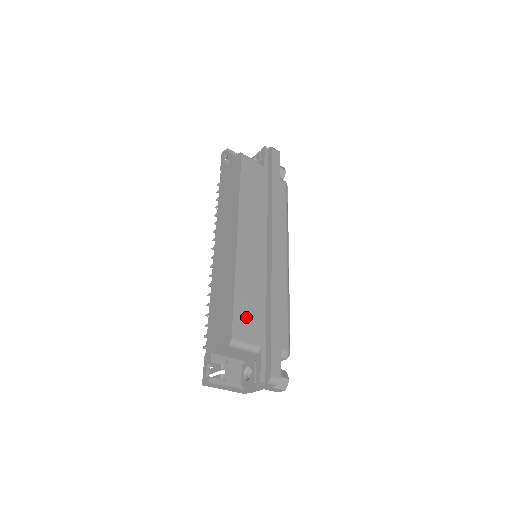
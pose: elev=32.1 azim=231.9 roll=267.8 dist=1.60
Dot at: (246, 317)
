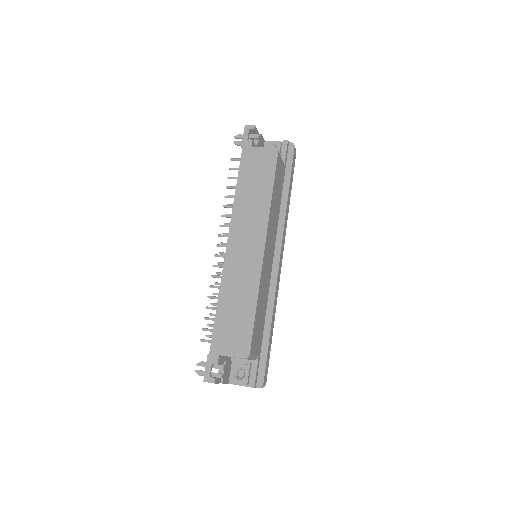
Dot at: (257, 331)
